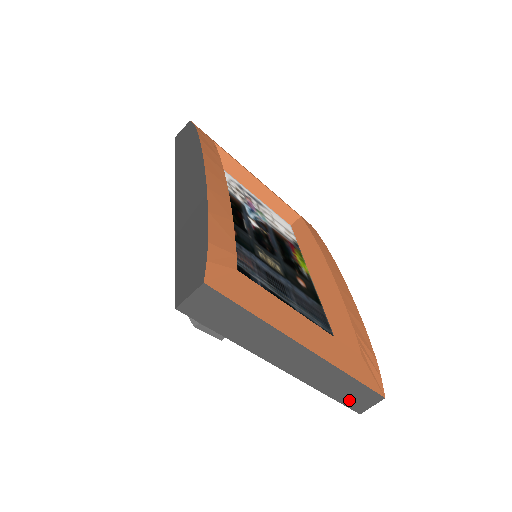
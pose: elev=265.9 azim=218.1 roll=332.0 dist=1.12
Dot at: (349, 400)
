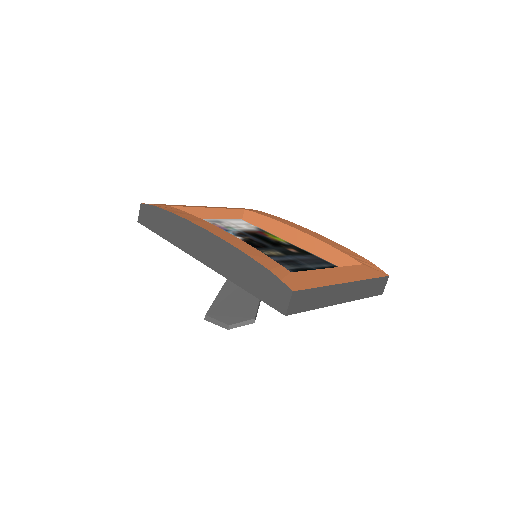
Dot at: (375, 292)
